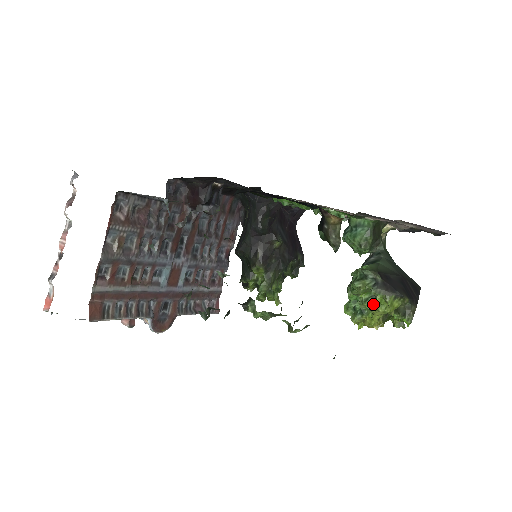
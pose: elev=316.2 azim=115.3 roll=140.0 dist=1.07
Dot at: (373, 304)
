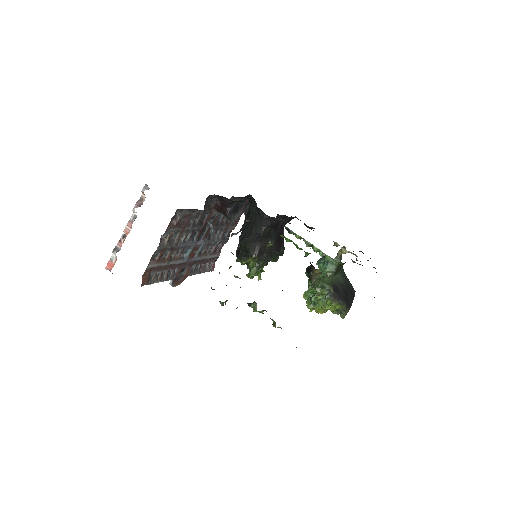
Dot at: (324, 303)
